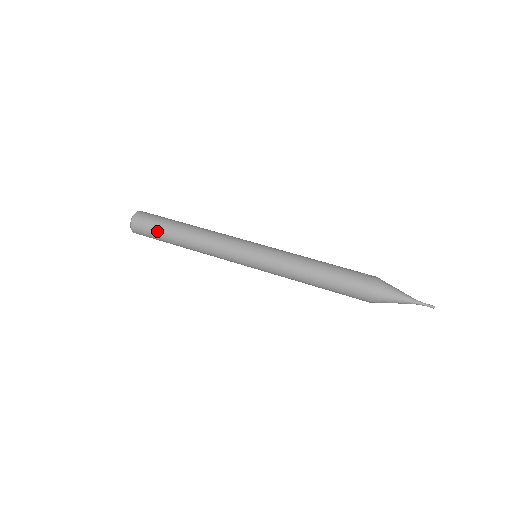
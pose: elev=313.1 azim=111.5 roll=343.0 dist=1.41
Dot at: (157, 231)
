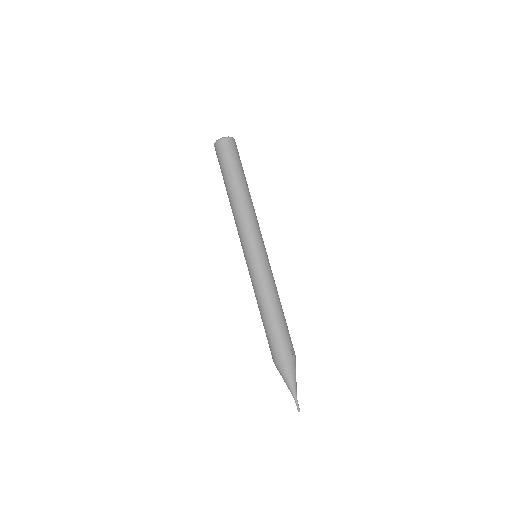
Dot at: (226, 166)
